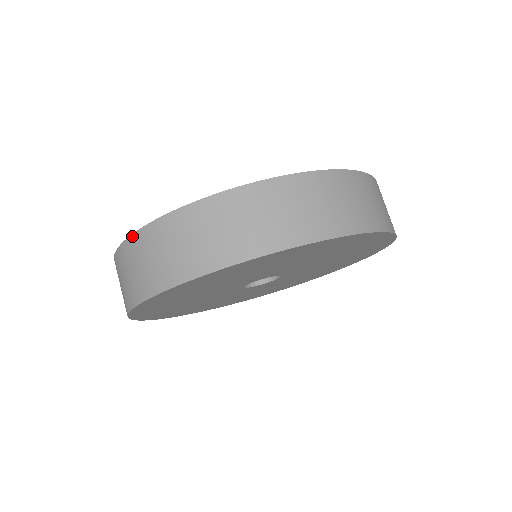
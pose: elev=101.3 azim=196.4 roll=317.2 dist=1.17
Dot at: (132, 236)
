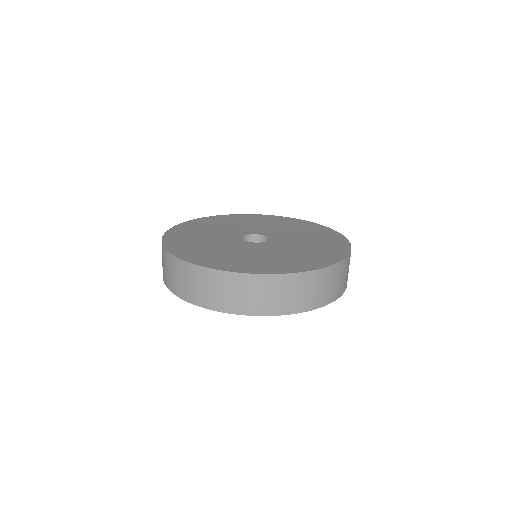
Dot at: (162, 245)
